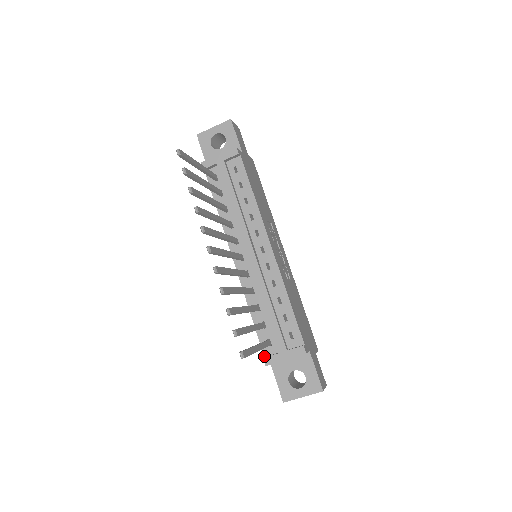
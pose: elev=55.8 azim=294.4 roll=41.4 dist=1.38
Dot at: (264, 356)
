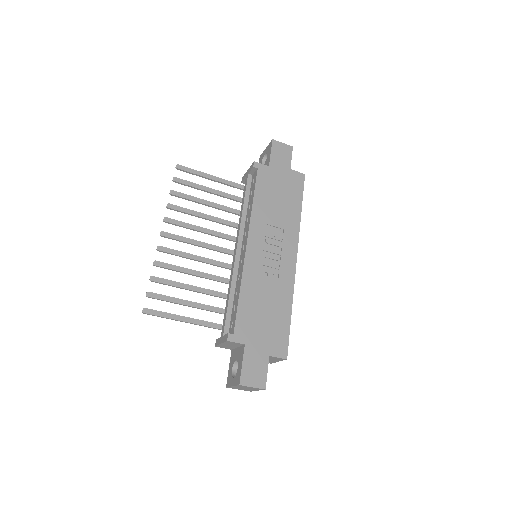
Dot at: occluded
